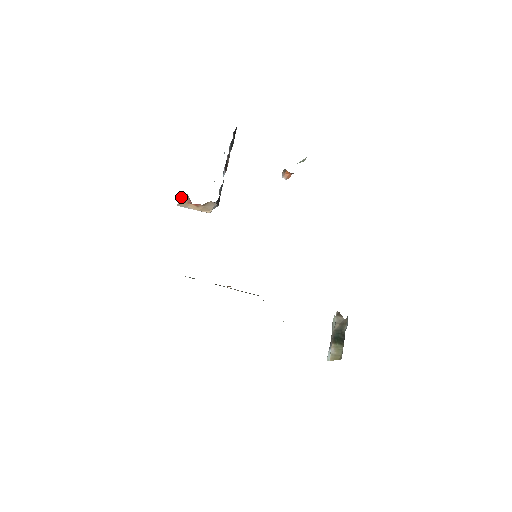
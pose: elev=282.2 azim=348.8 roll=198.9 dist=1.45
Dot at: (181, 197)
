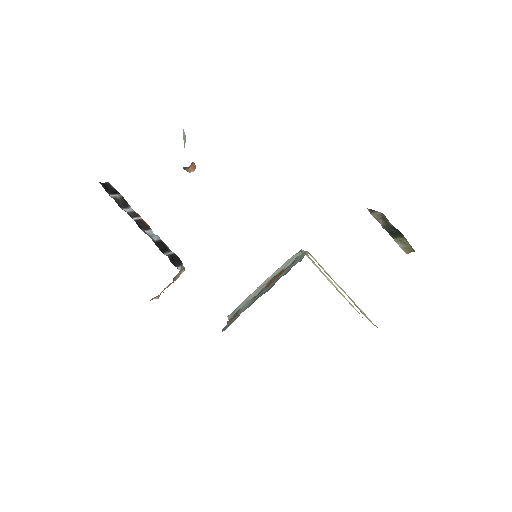
Dot at: occluded
